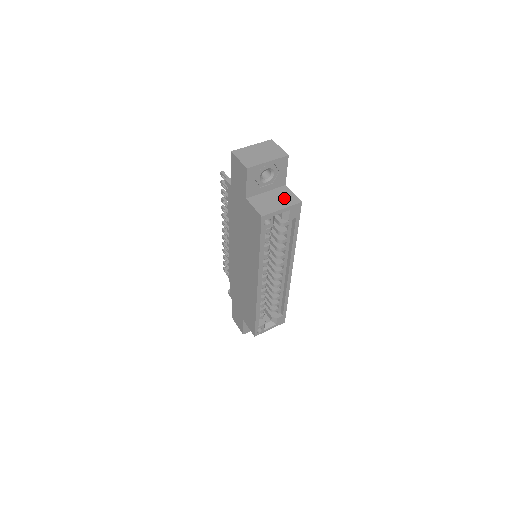
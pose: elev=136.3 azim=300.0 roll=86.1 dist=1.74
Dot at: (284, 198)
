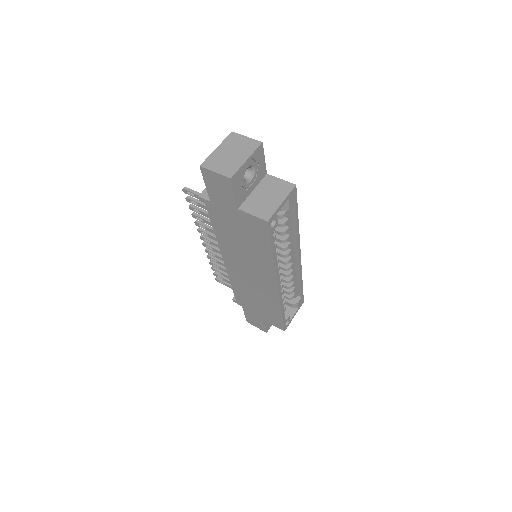
Dot at: (276, 189)
